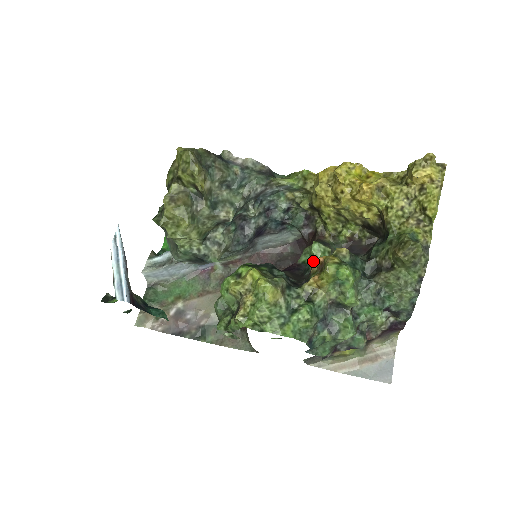
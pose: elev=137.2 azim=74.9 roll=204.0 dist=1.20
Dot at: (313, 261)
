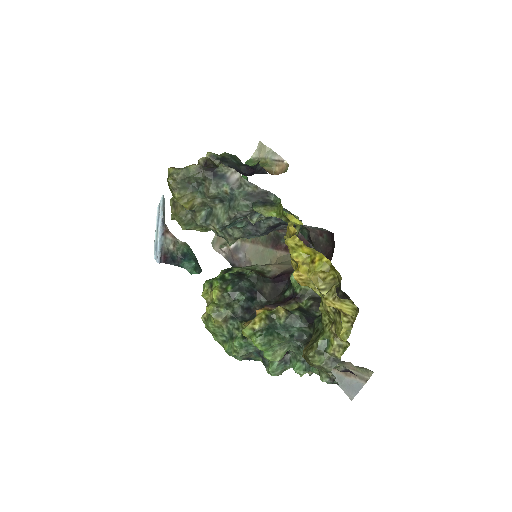
Dot at: (292, 287)
